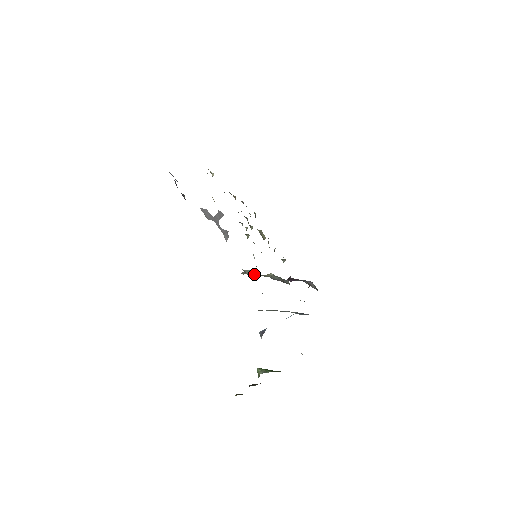
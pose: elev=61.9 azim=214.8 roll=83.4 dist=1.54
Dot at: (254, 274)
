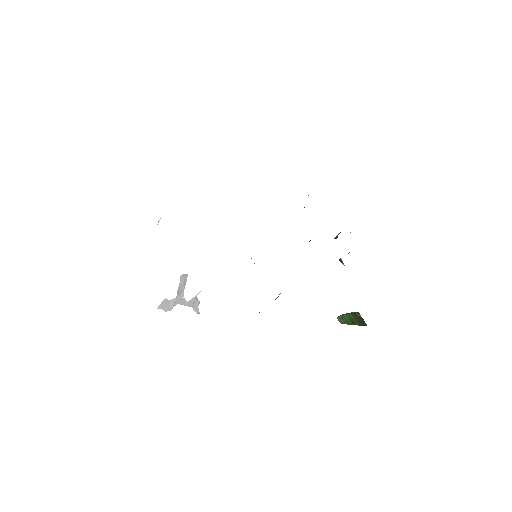
Dot at: occluded
